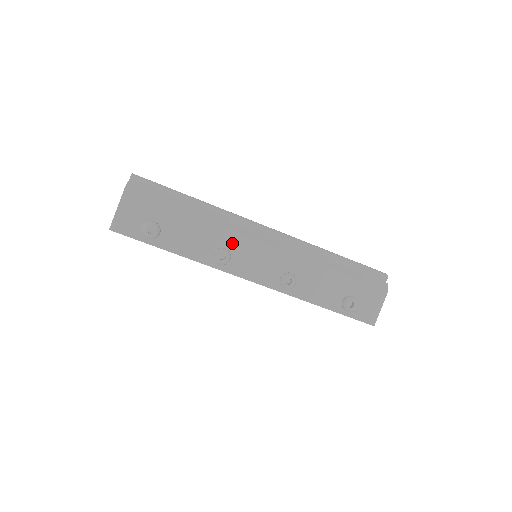
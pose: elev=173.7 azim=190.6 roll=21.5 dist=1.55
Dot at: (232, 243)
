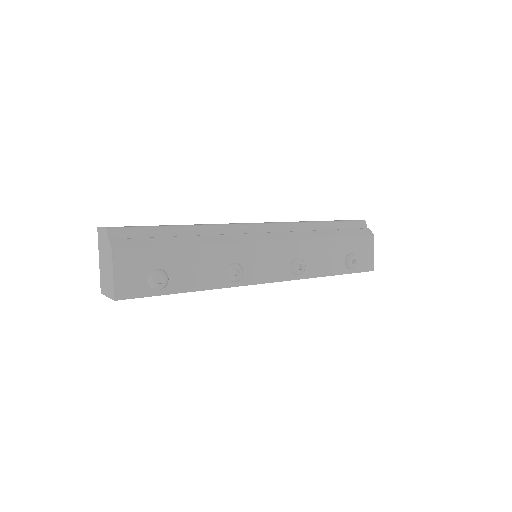
Dot at: (238, 255)
